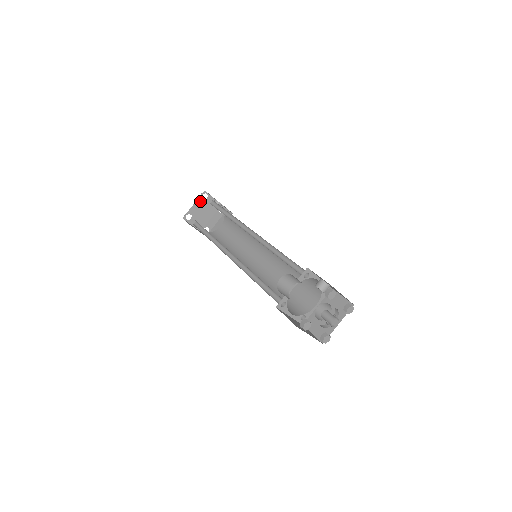
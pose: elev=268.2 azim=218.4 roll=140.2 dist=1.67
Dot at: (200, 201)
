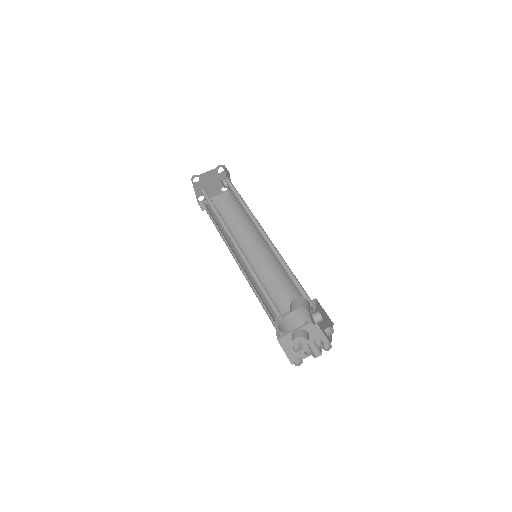
Dot at: (214, 171)
